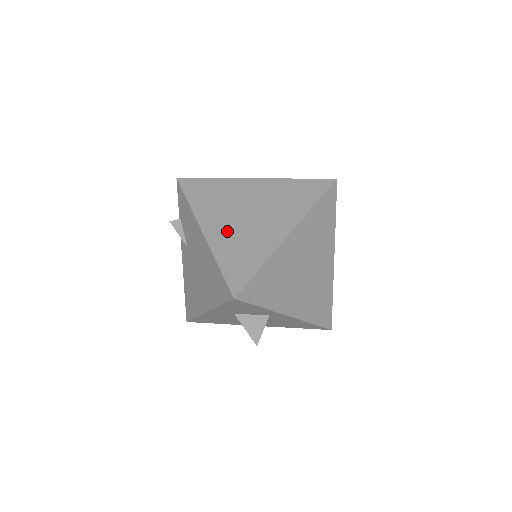
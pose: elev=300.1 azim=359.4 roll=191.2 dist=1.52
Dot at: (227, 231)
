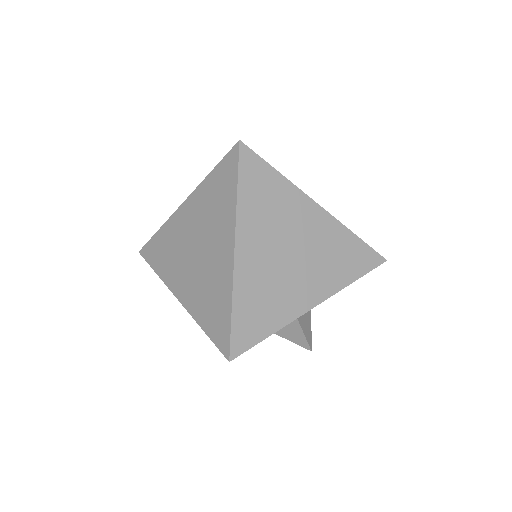
Dot at: (192, 286)
